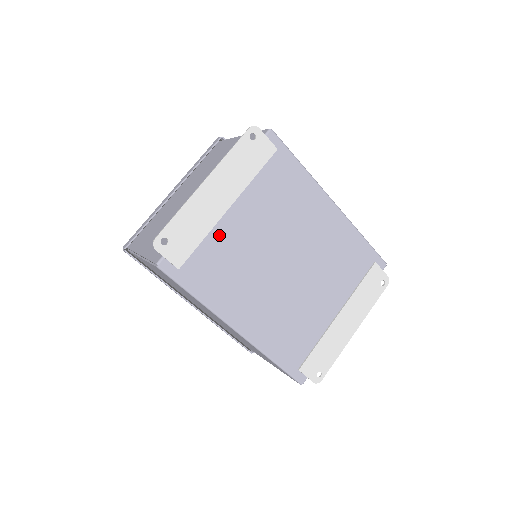
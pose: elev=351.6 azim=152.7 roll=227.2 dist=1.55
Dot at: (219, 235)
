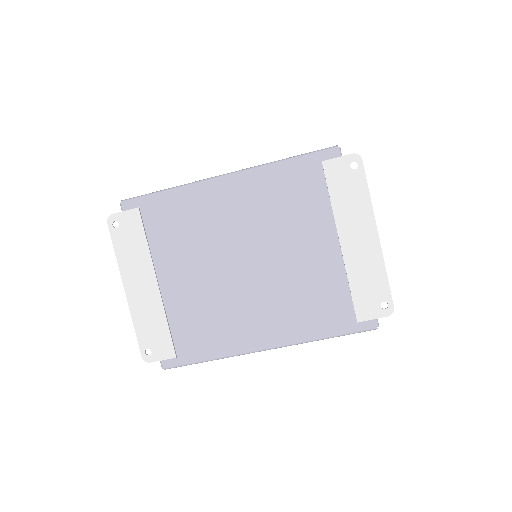
Dot at: (174, 307)
